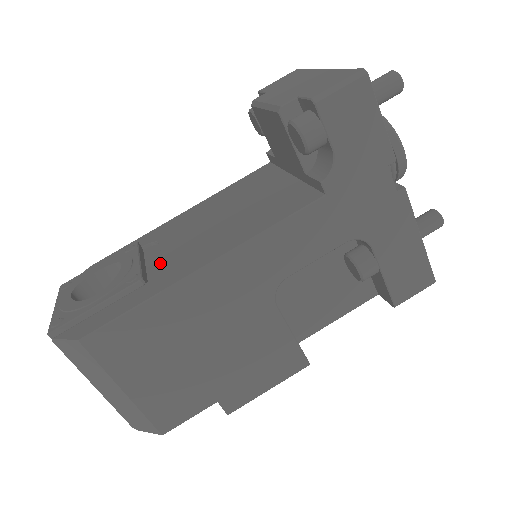
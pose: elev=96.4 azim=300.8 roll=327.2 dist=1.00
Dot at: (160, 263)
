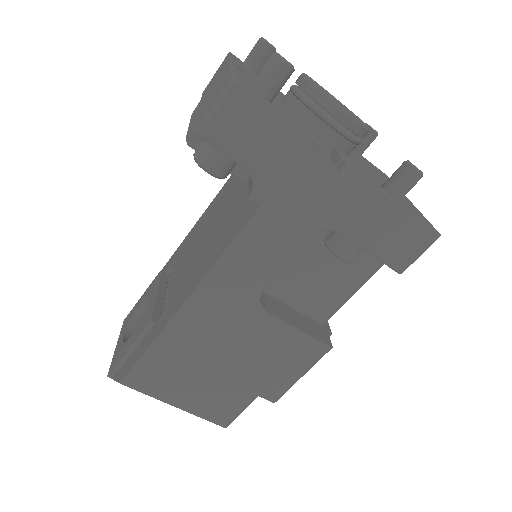
Dot at: occluded
